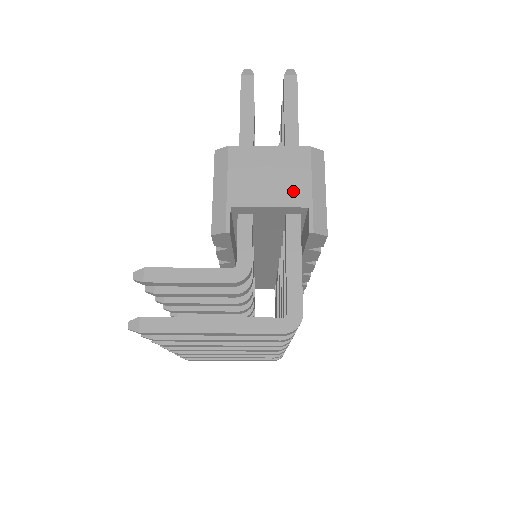
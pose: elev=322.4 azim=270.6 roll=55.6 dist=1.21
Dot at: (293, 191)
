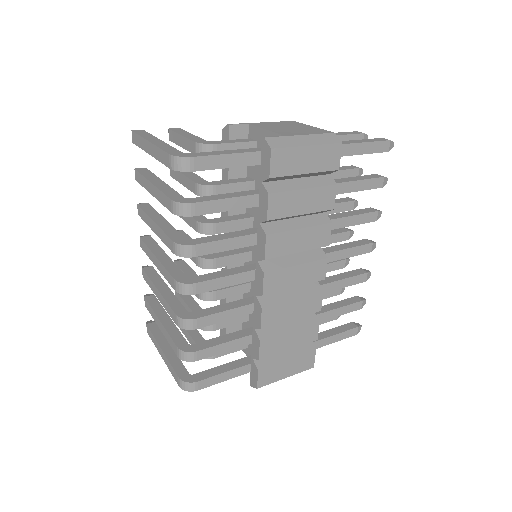
Dot at: (289, 132)
